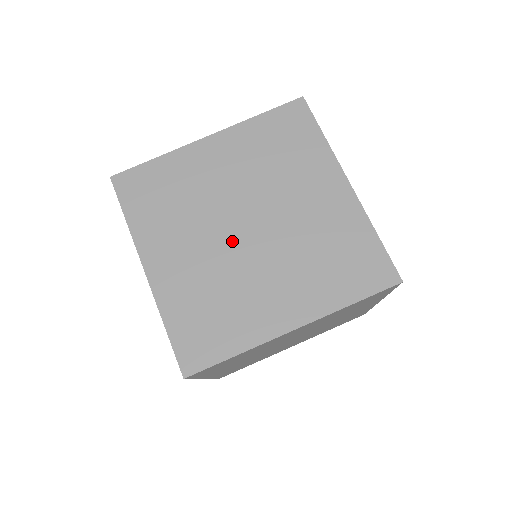
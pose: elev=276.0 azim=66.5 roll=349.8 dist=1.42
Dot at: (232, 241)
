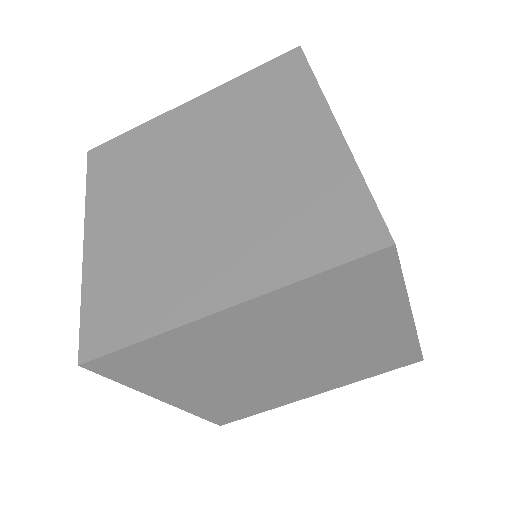
Dot at: (180, 203)
